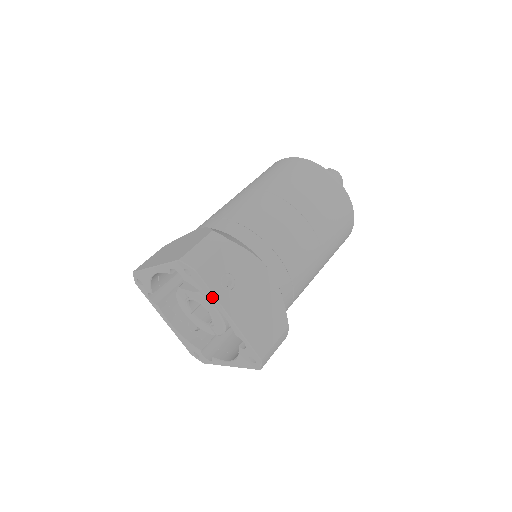
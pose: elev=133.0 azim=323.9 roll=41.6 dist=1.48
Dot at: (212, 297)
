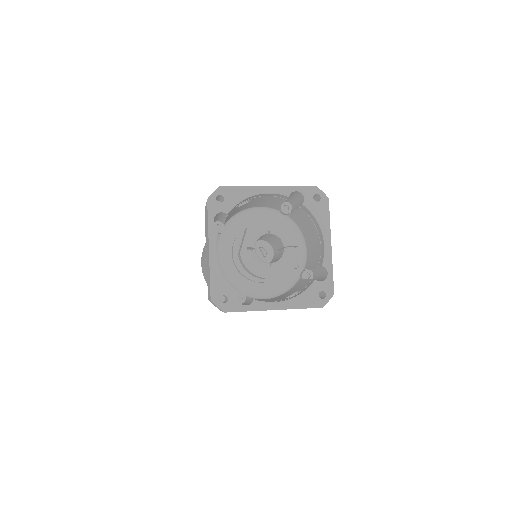
Dot at: (247, 189)
